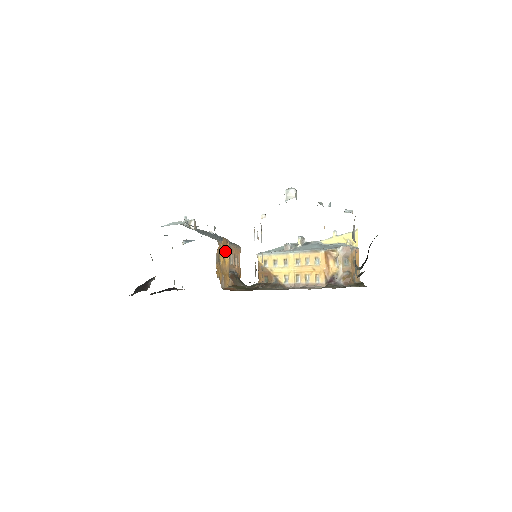
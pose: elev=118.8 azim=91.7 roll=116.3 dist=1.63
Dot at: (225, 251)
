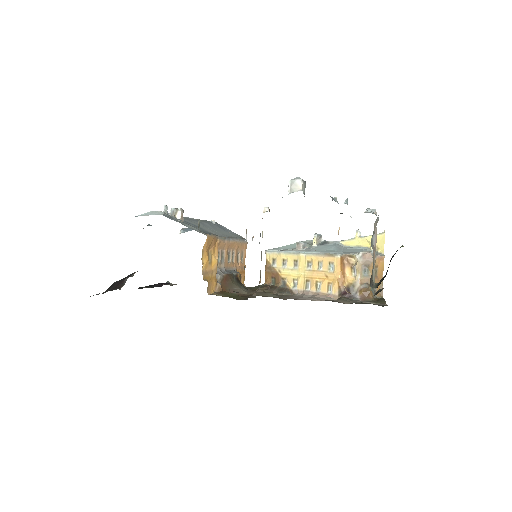
Dot at: (212, 250)
